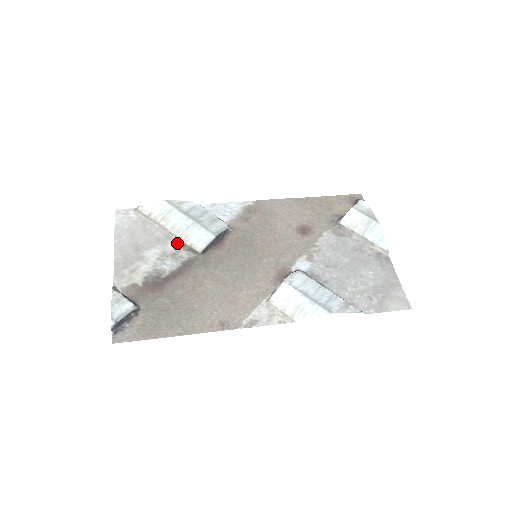
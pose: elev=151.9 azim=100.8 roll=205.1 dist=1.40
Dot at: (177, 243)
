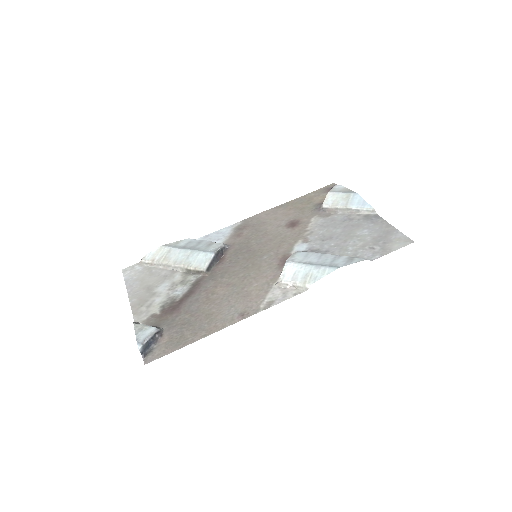
Dot at: (183, 273)
